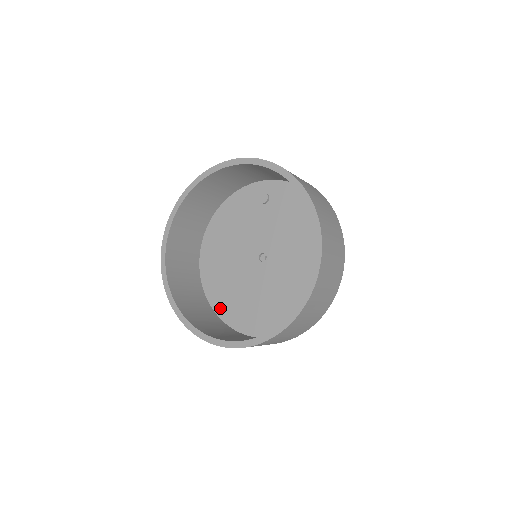
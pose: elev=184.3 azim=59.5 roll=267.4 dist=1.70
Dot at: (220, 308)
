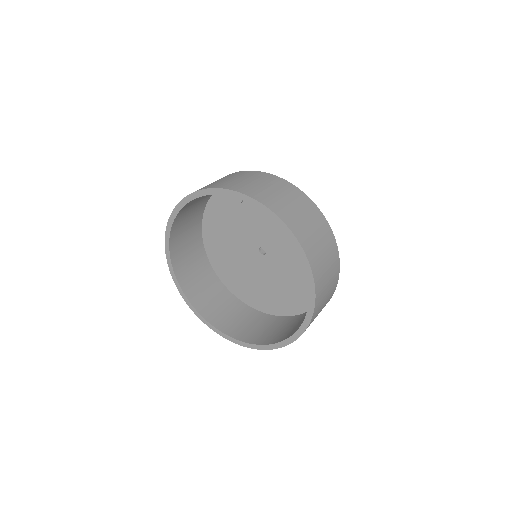
Dot at: (248, 299)
